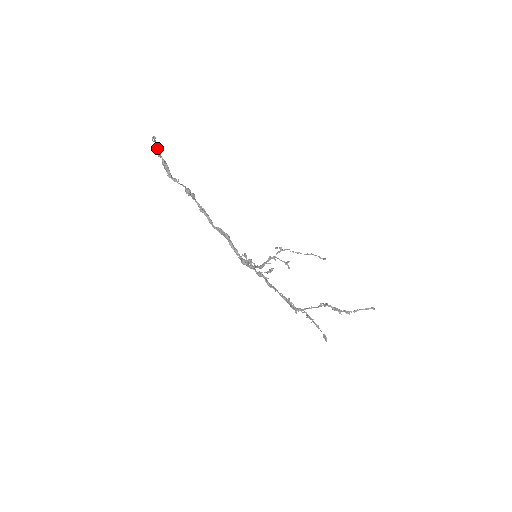
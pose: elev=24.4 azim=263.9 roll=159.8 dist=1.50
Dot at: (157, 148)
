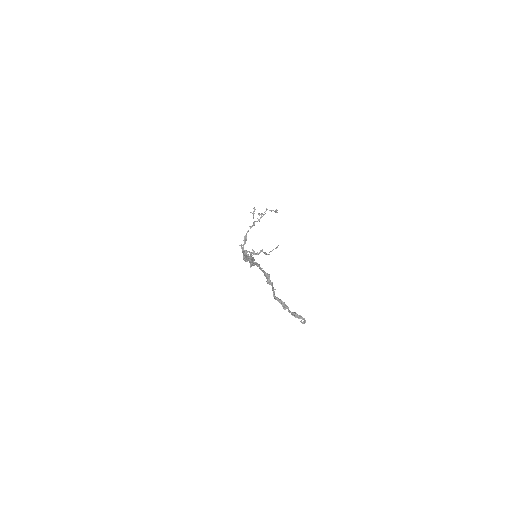
Dot at: (296, 316)
